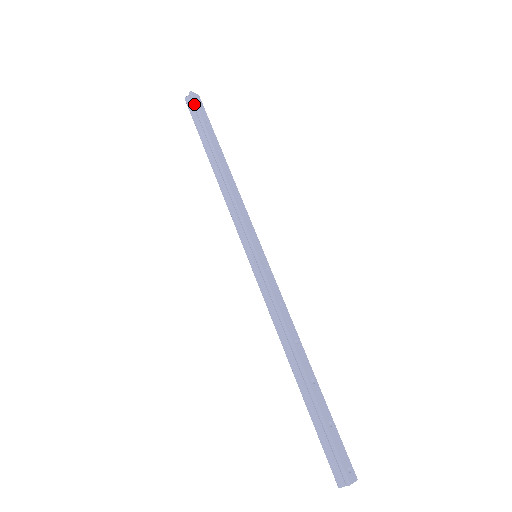
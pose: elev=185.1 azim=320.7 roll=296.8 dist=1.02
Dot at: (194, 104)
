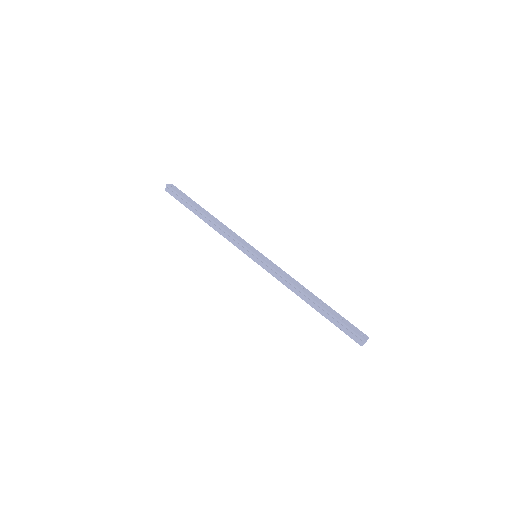
Dot at: (173, 191)
